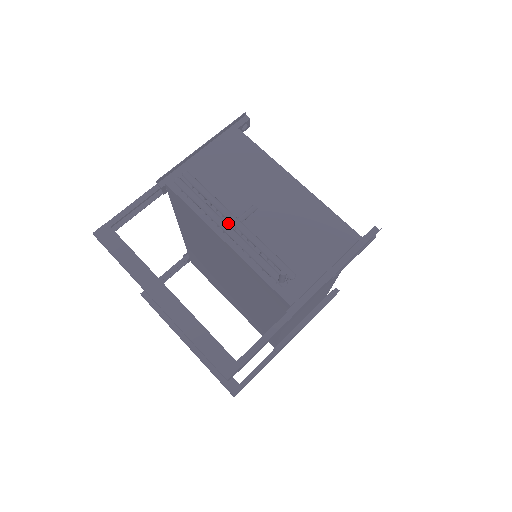
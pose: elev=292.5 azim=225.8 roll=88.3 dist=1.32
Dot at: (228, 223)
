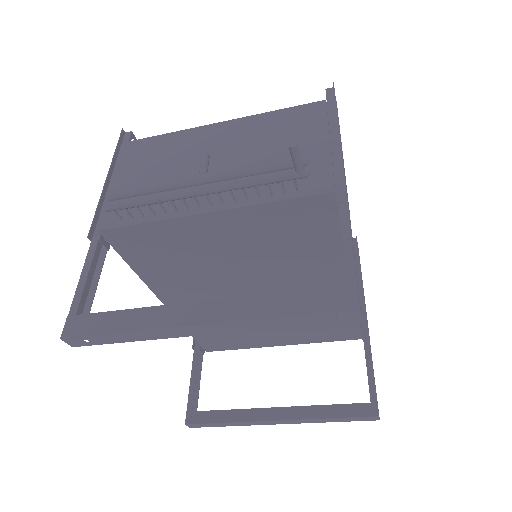
Dot at: occluded
